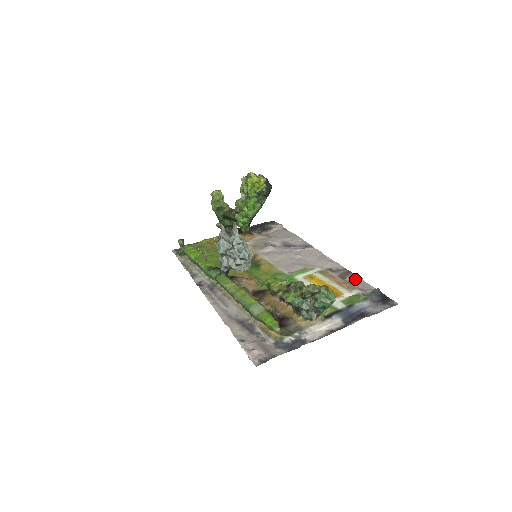
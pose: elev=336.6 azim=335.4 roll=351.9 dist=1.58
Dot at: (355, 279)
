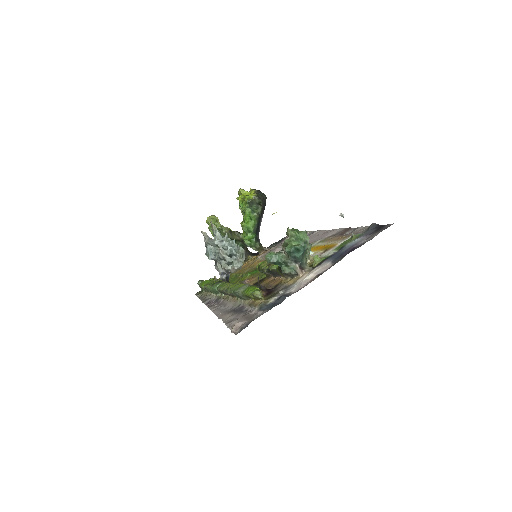
Dot at: (354, 230)
